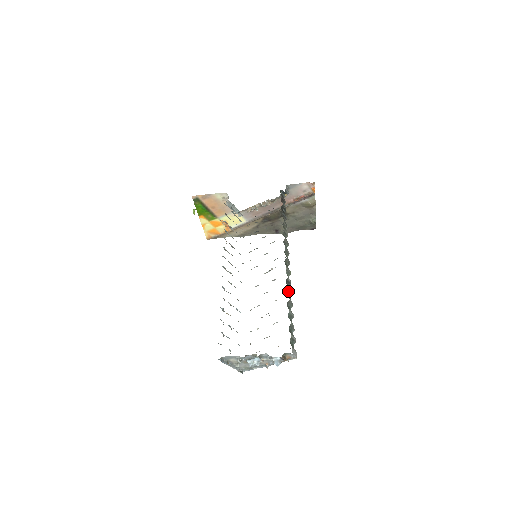
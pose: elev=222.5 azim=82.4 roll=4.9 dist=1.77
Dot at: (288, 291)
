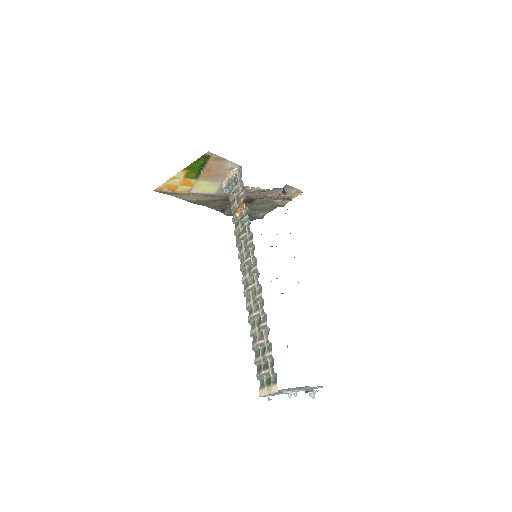
Dot at: occluded
